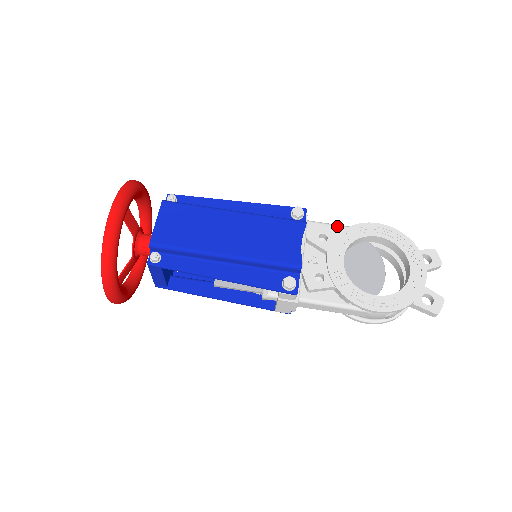
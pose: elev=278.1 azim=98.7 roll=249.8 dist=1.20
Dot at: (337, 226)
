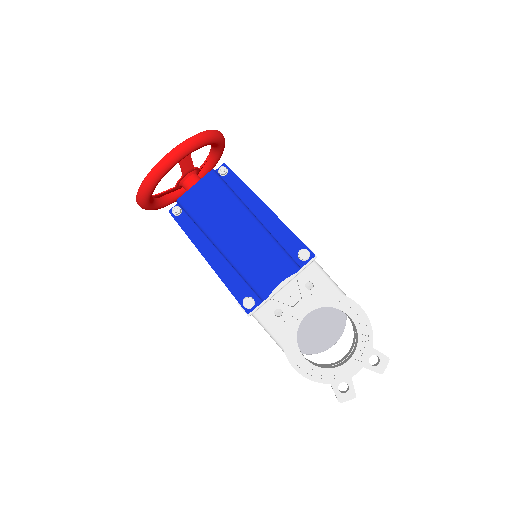
Dot at: (332, 283)
